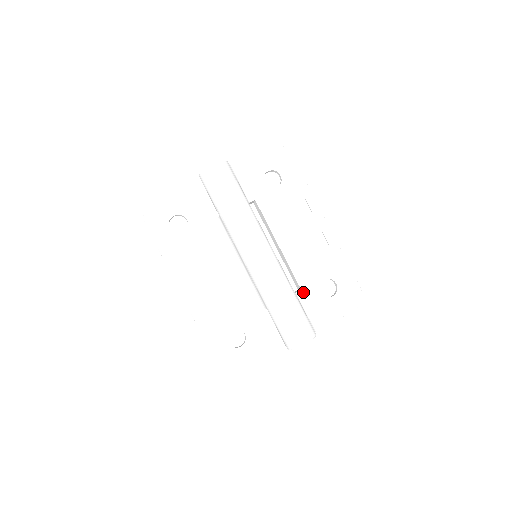
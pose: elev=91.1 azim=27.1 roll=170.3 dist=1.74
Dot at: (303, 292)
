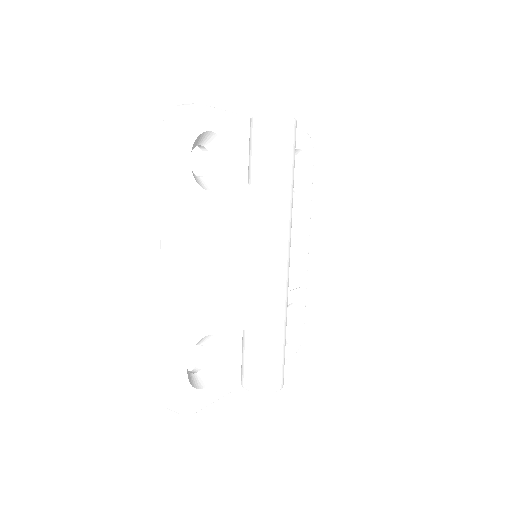
Dot at: occluded
